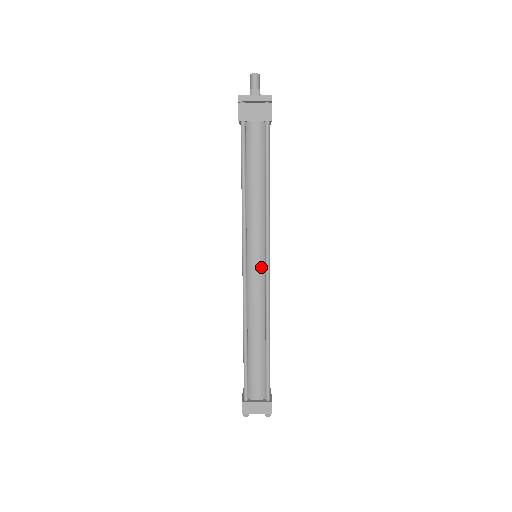
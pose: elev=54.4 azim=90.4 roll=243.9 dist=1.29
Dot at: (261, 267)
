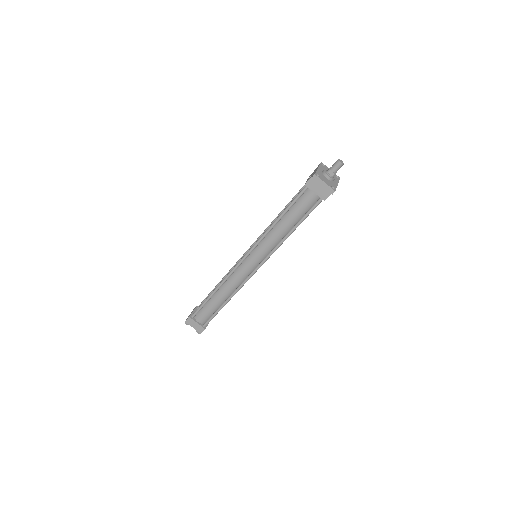
Dot at: (253, 266)
